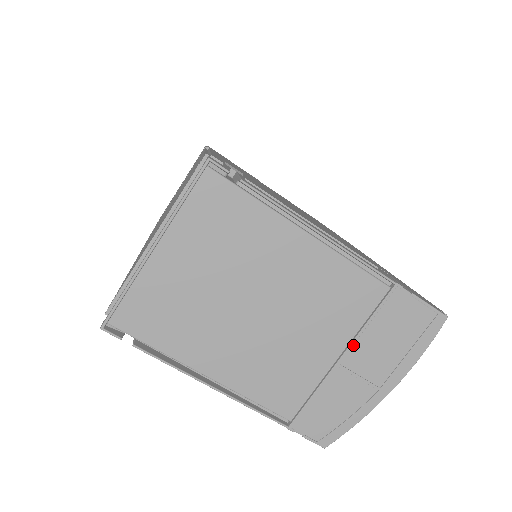
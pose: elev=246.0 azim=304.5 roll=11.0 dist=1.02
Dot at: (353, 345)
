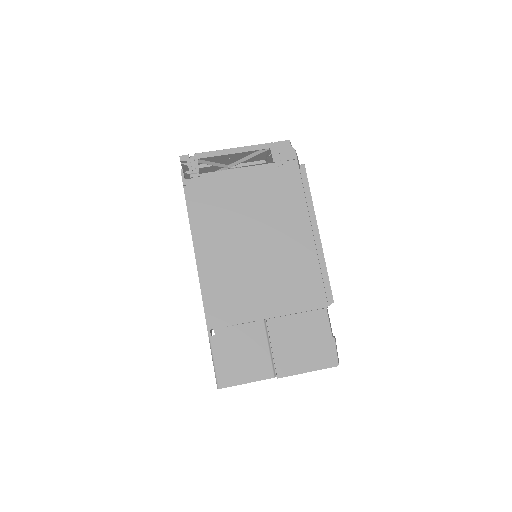
Dot at: occluded
